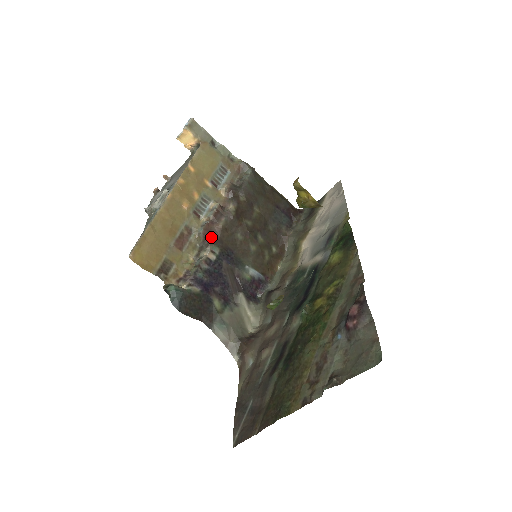
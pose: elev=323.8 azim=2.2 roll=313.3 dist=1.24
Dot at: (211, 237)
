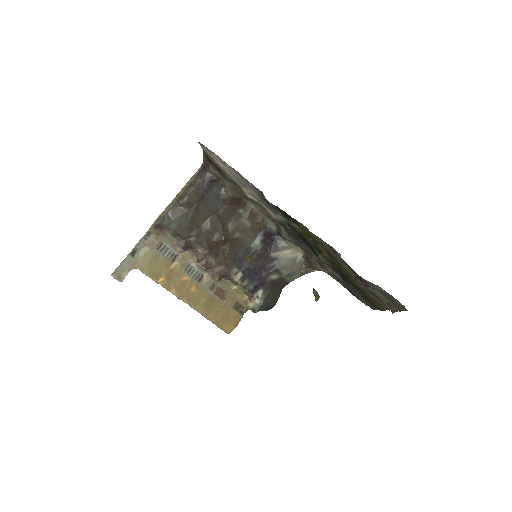
Dot at: (224, 273)
